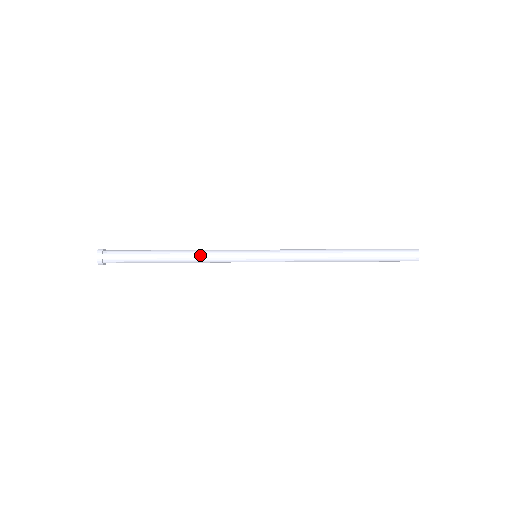
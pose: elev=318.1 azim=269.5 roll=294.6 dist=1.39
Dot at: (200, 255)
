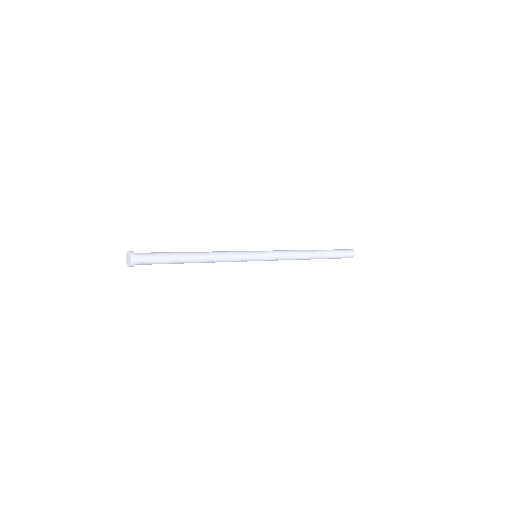
Dot at: (218, 255)
